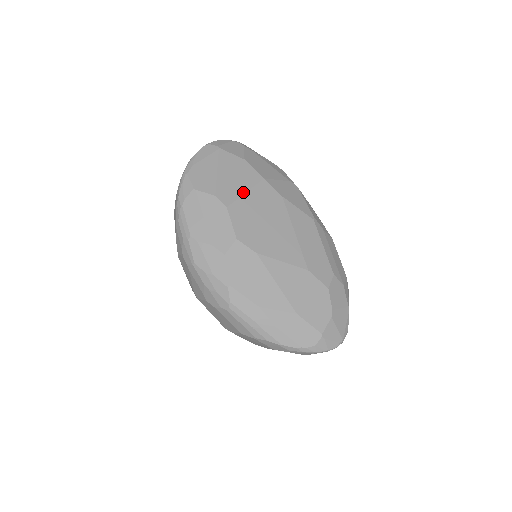
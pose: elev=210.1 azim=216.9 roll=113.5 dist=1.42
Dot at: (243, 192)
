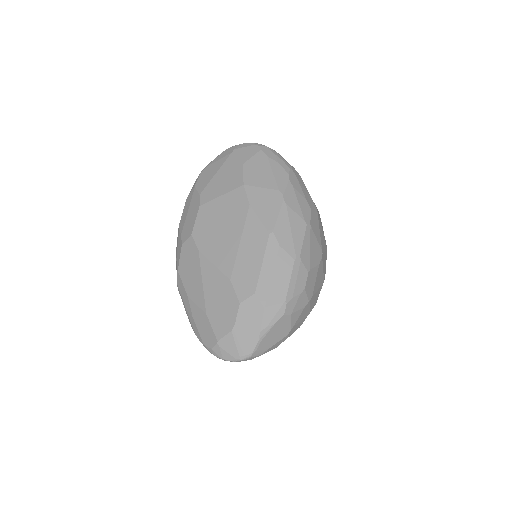
Dot at: (219, 195)
